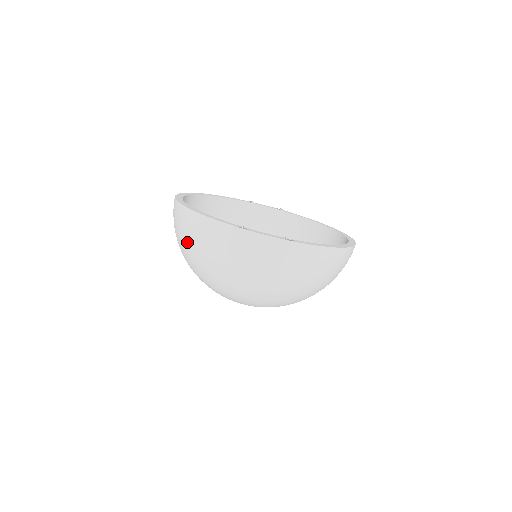
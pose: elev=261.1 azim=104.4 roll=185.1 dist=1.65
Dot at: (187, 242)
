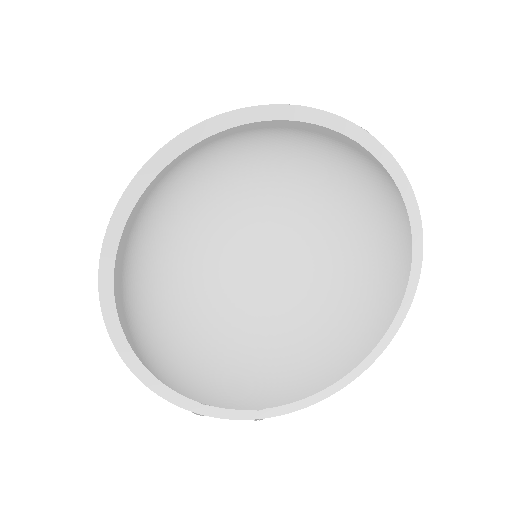
Dot at: occluded
